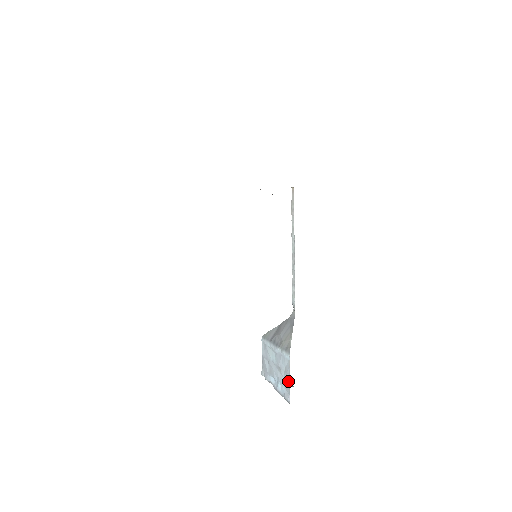
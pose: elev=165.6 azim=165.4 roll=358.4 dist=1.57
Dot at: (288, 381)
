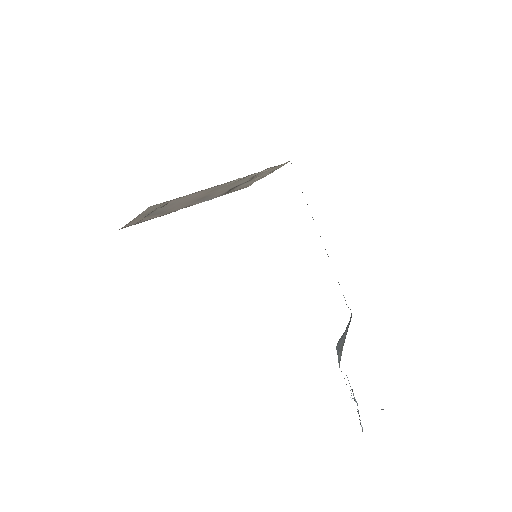
Dot at: occluded
